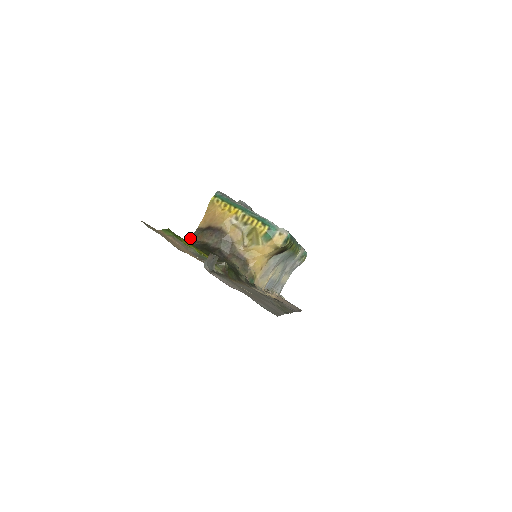
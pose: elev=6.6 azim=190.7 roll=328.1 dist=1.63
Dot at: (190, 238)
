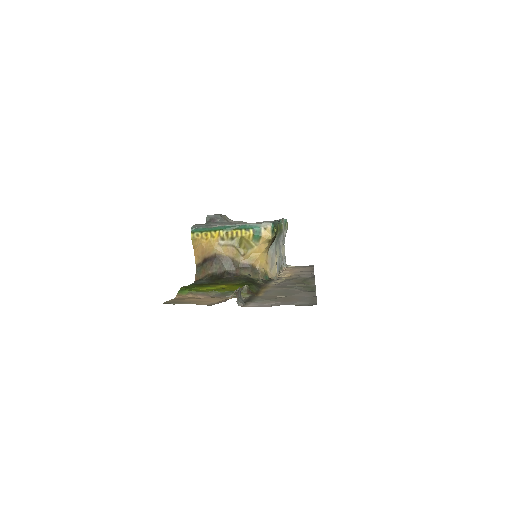
Dot at: (196, 278)
